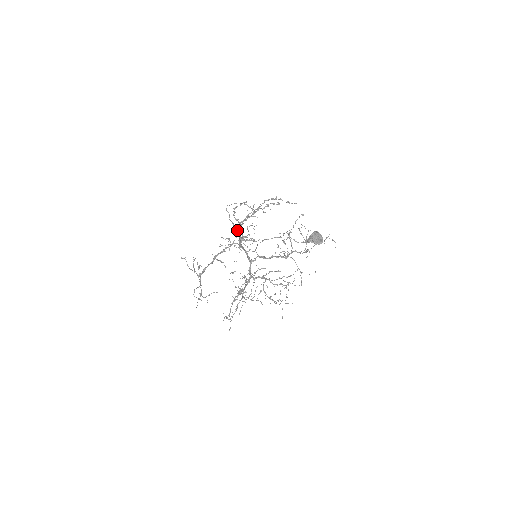
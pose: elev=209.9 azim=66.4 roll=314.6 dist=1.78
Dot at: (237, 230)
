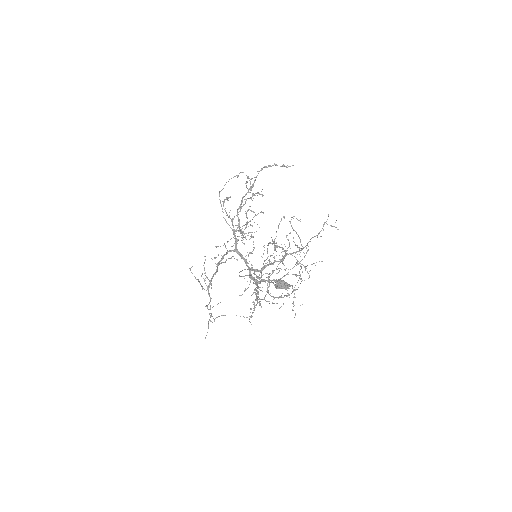
Dot at: occluded
